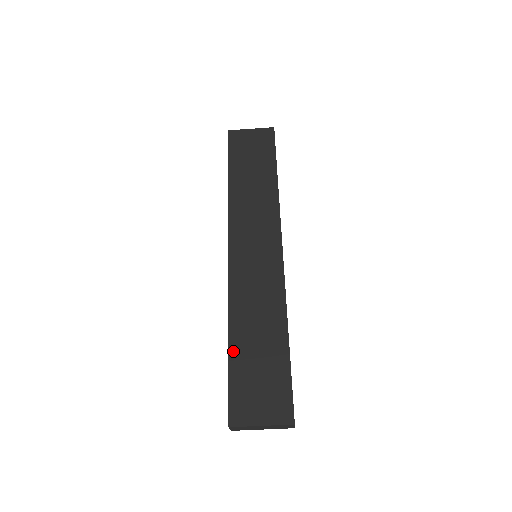
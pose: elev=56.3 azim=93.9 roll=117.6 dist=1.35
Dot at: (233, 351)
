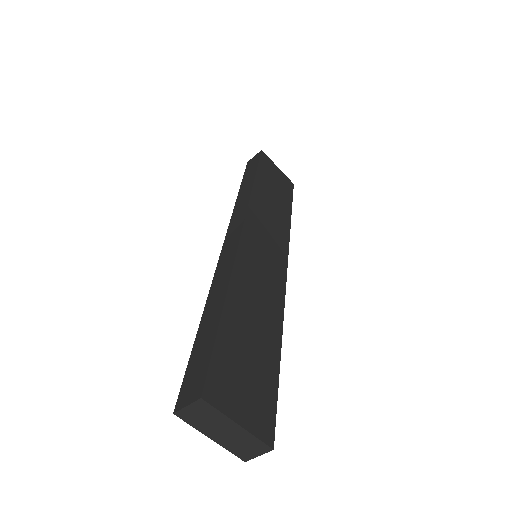
Dot at: (227, 316)
